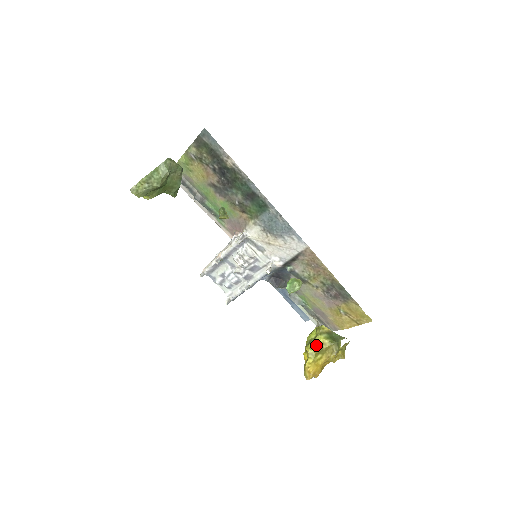
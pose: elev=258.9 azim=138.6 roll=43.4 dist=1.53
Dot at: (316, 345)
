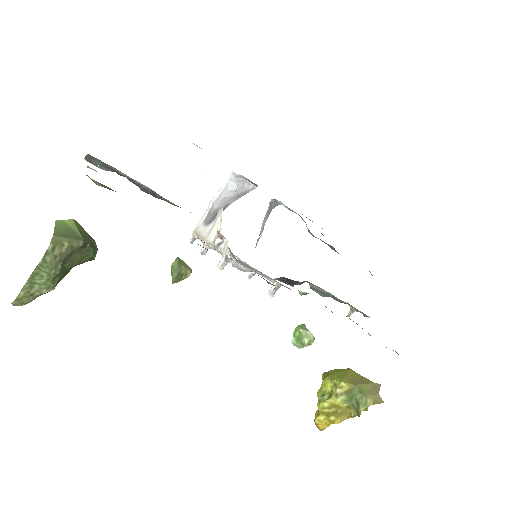
Dot at: (329, 405)
